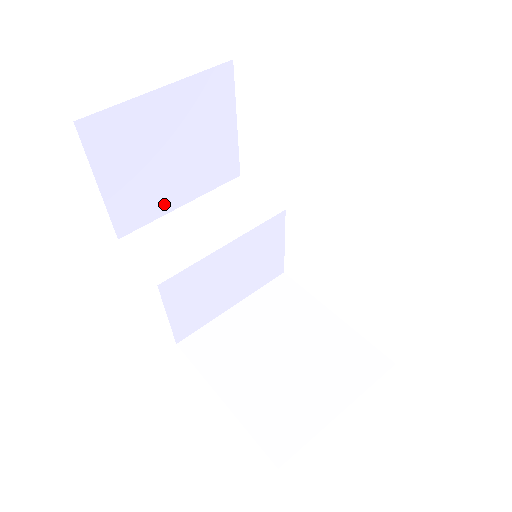
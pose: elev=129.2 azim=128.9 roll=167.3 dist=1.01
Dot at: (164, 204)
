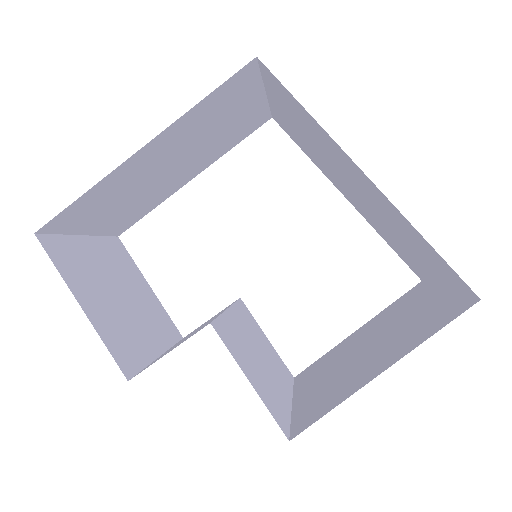
Dot at: (144, 349)
